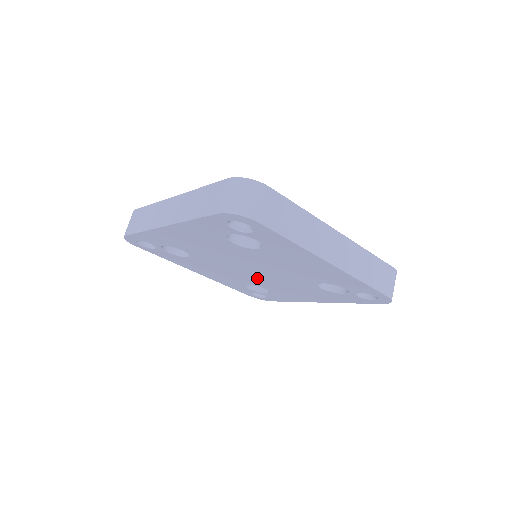
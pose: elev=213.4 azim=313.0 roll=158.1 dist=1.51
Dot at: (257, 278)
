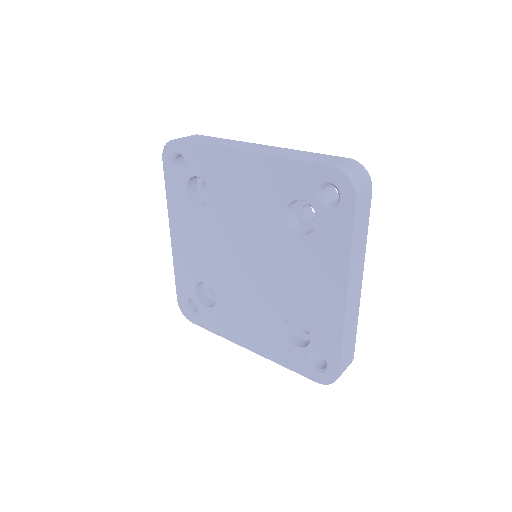
Dot at: (232, 277)
